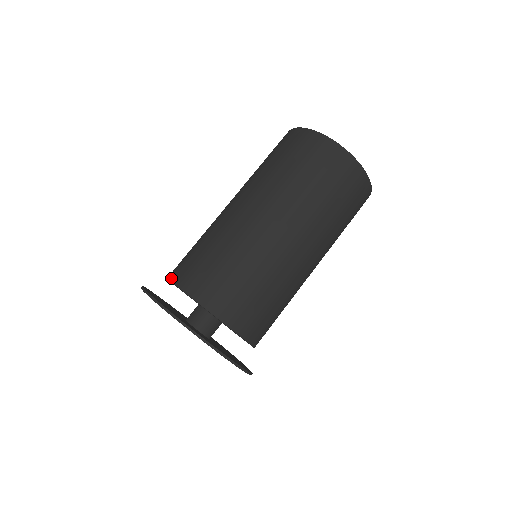
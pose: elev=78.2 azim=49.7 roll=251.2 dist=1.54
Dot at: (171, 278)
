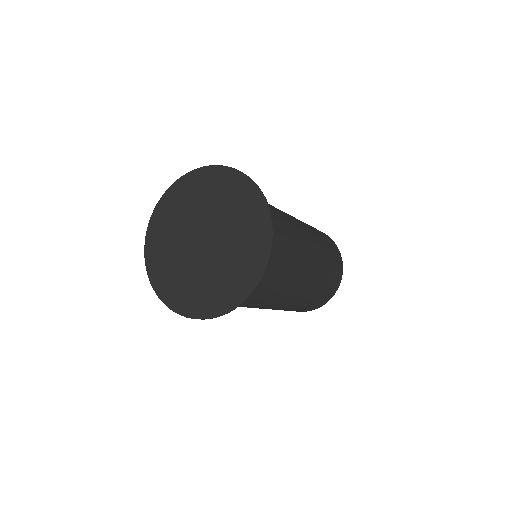
Dot at: occluded
